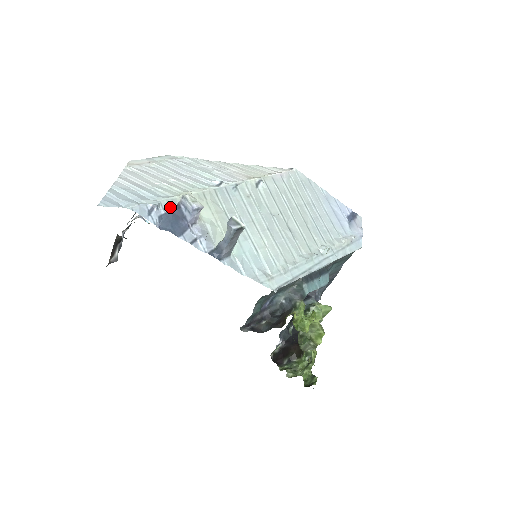
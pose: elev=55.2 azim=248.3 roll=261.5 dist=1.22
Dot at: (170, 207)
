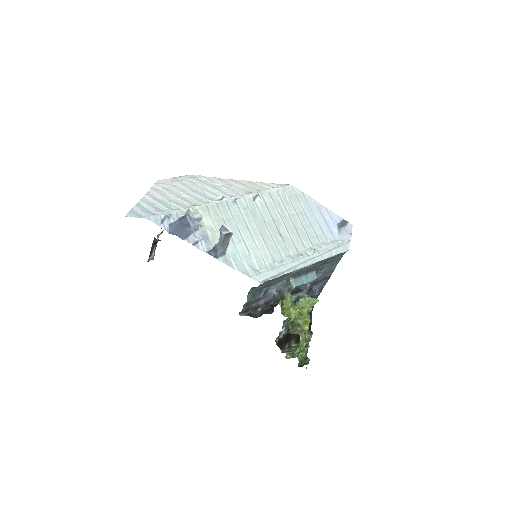
Dot at: (179, 217)
